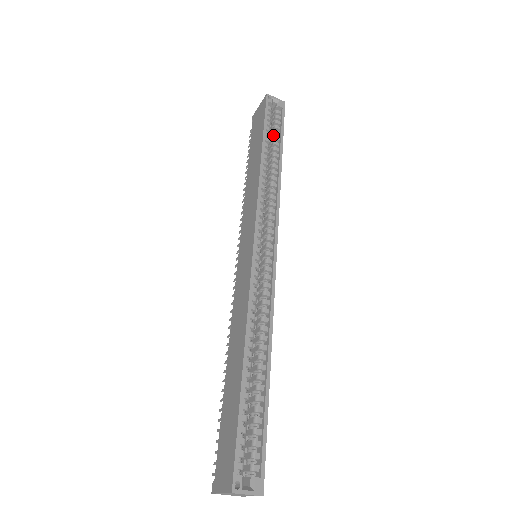
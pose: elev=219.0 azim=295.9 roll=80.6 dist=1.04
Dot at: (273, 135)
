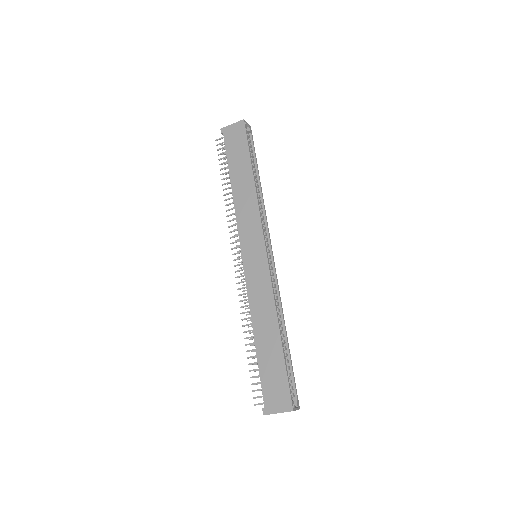
Dot at: occluded
